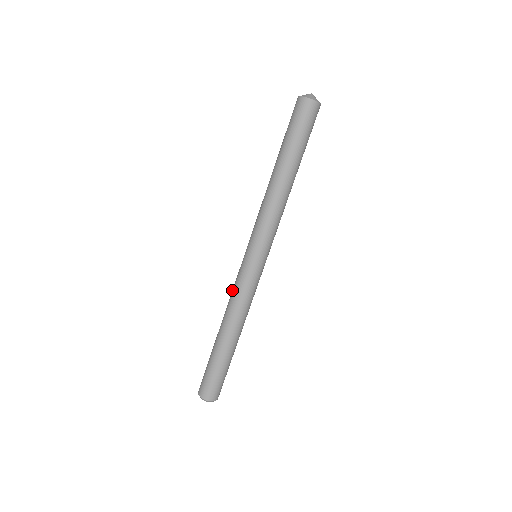
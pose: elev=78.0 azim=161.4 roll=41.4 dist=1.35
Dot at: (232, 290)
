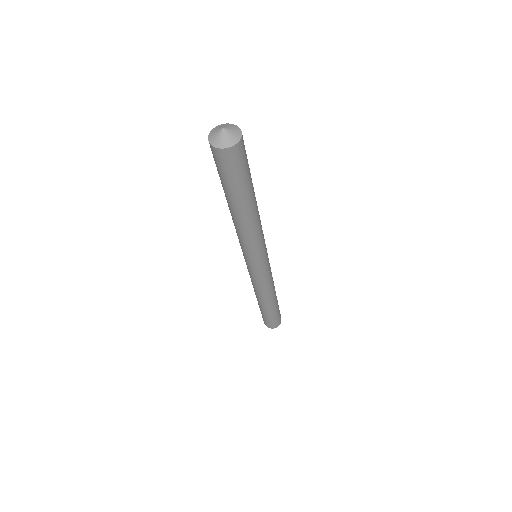
Dot at: (253, 284)
